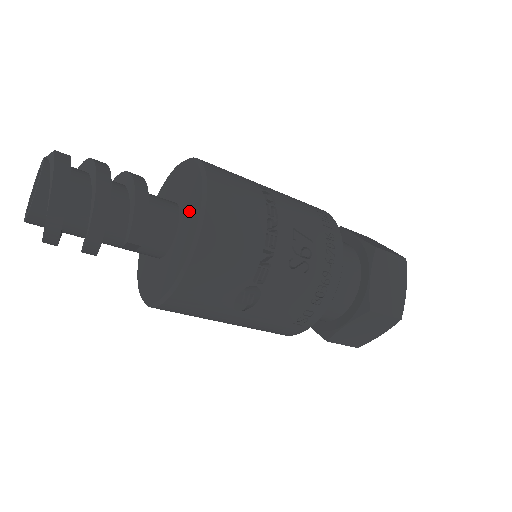
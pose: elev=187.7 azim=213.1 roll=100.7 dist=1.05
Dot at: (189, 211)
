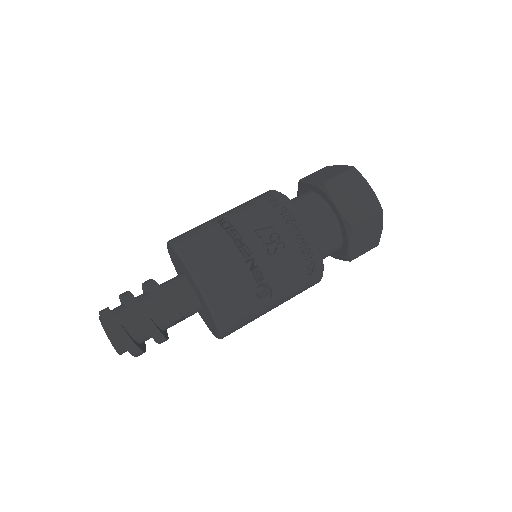
Dot at: (189, 277)
